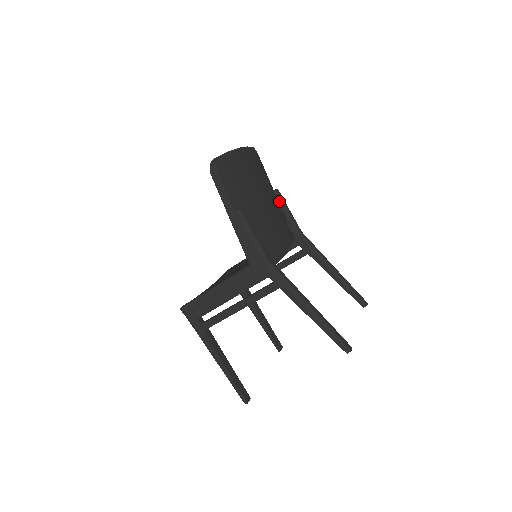
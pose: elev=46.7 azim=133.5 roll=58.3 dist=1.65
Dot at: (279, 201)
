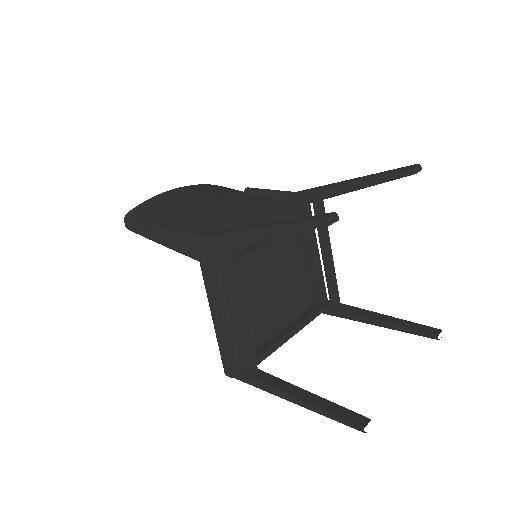
Dot at: (254, 194)
